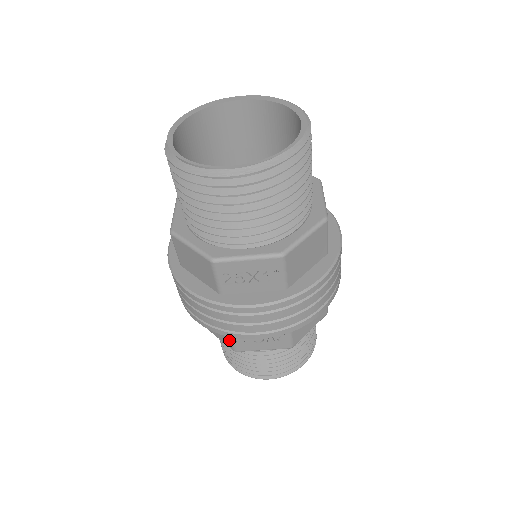
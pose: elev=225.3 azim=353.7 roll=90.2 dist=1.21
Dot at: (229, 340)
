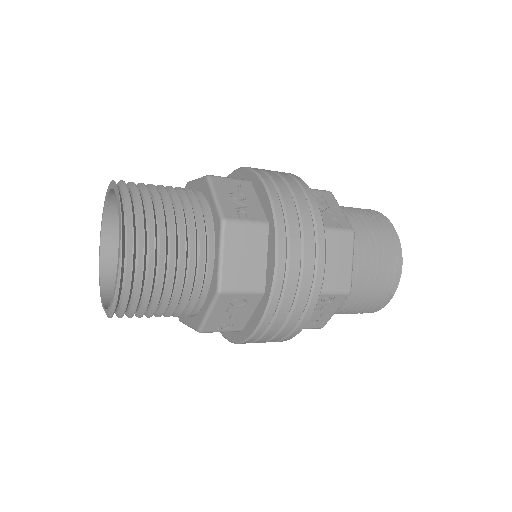
Dot at: occluded
